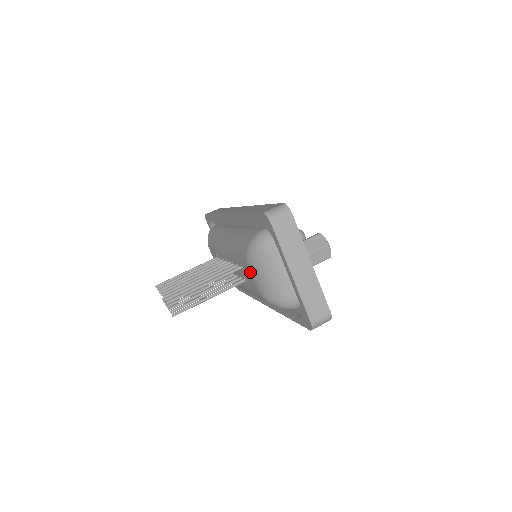
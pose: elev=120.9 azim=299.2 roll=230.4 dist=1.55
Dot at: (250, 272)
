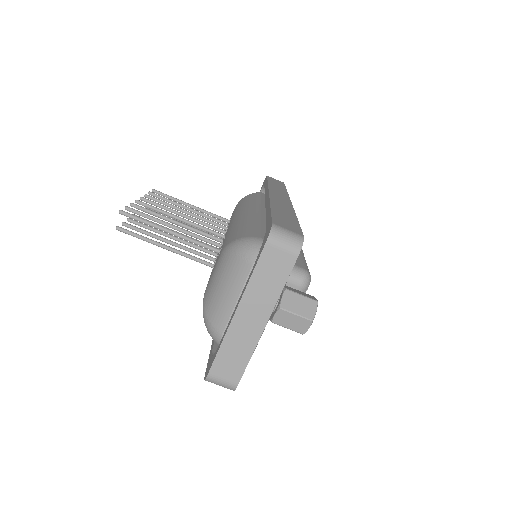
Dot at: (216, 265)
